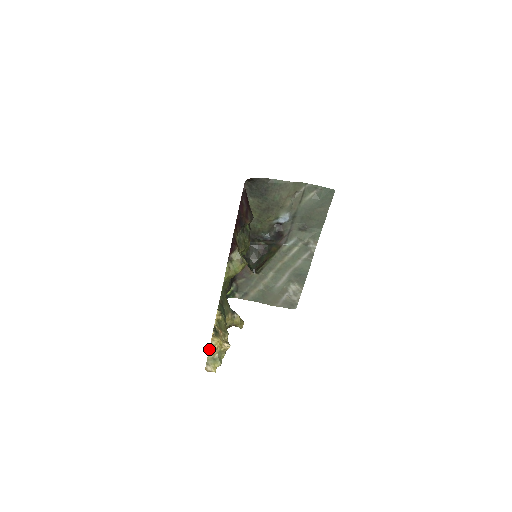
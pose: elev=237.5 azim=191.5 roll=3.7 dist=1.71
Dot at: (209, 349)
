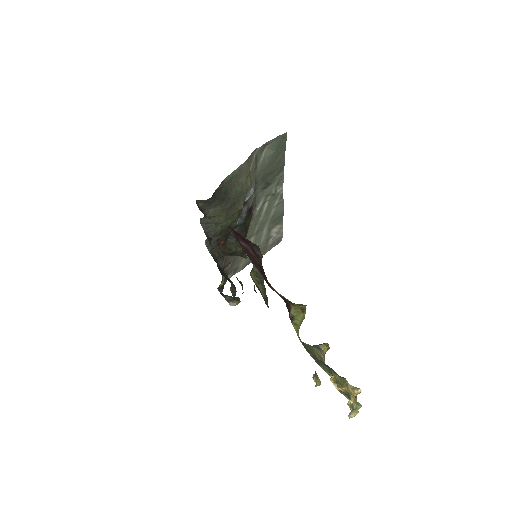
Dot at: (351, 411)
